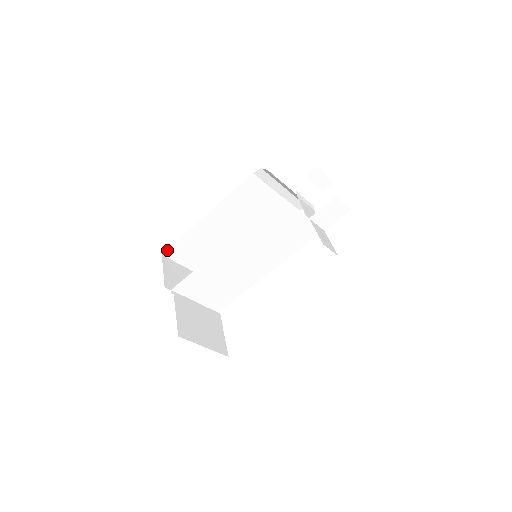
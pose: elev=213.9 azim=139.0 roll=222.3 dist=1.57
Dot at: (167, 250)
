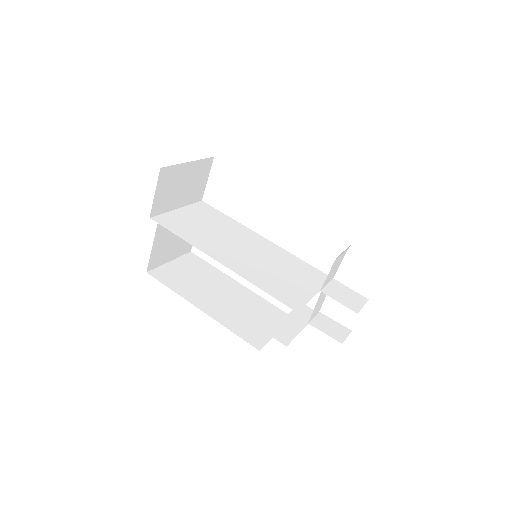
Dot at: occluded
